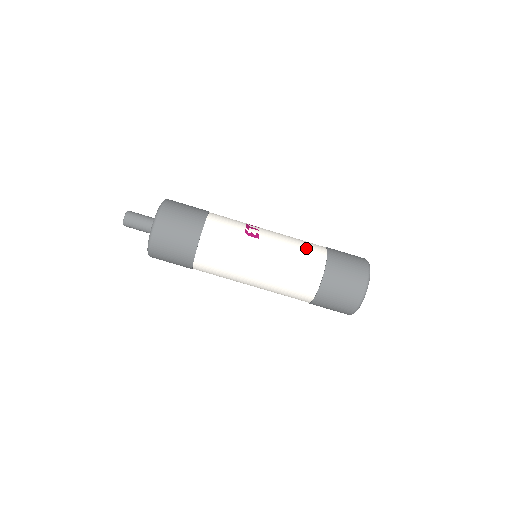
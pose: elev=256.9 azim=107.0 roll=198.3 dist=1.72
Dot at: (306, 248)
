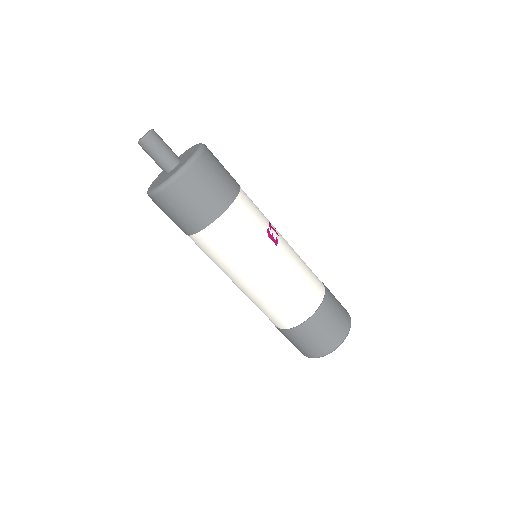
Dot at: (311, 278)
